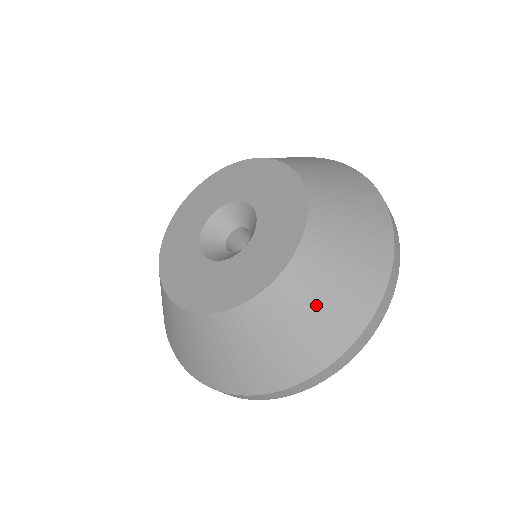
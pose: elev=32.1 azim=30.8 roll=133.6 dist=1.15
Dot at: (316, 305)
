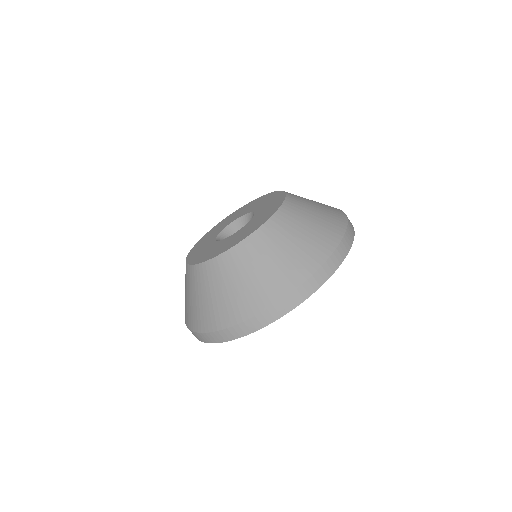
Dot at: (228, 286)
